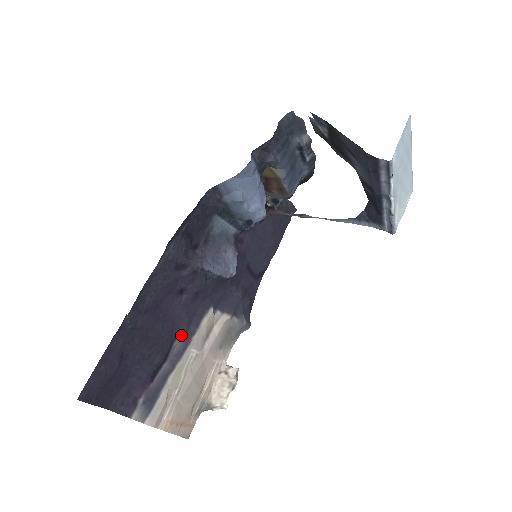
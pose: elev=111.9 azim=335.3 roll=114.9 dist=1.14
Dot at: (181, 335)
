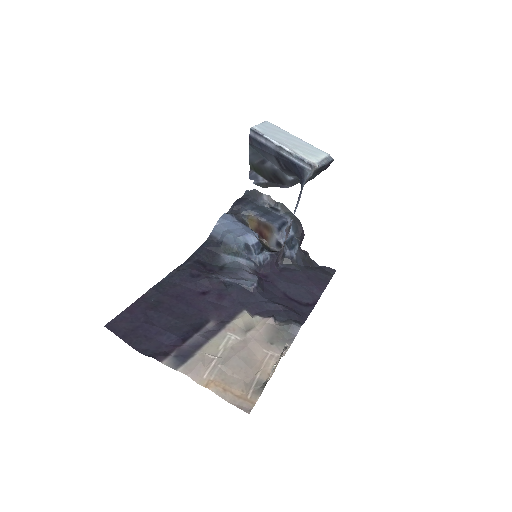
Dot at: (213, 322)
